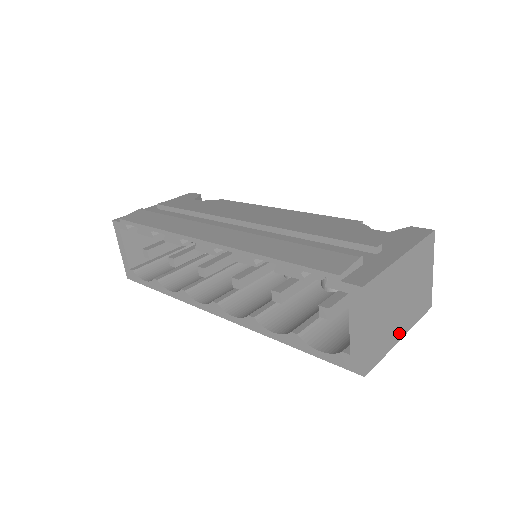
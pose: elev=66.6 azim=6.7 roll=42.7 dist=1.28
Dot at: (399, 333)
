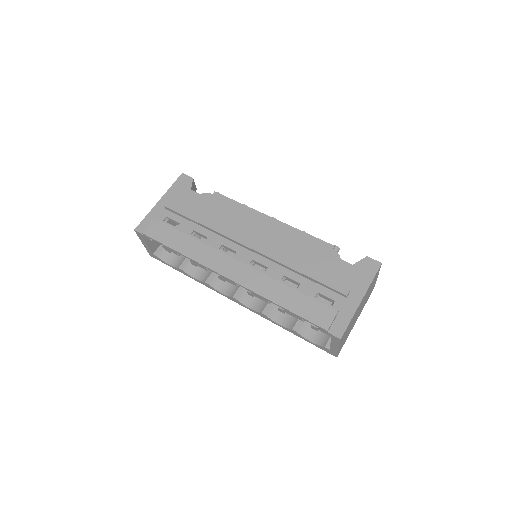
Dot at: (355, 322)
